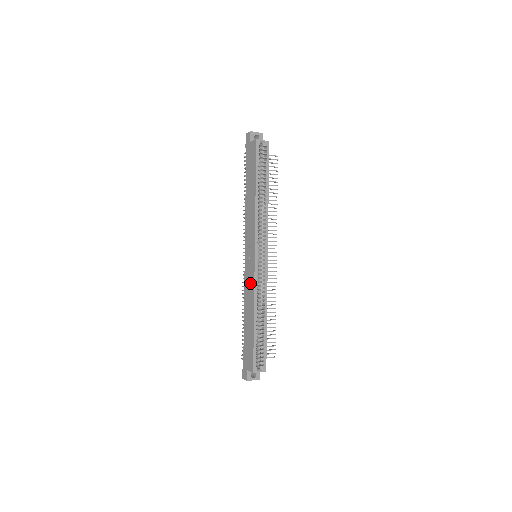
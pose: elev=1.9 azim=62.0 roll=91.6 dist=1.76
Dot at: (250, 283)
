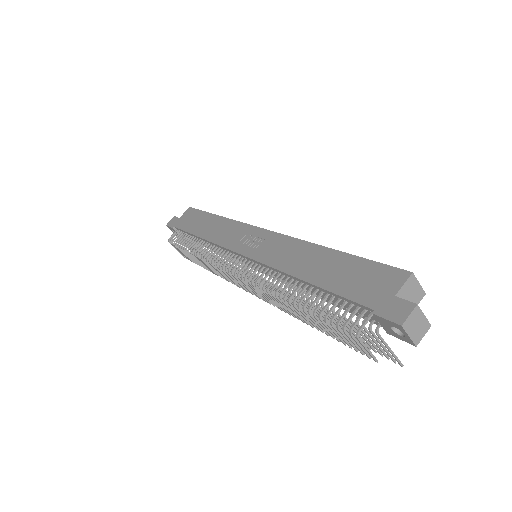
Dot at: (278, 246)
